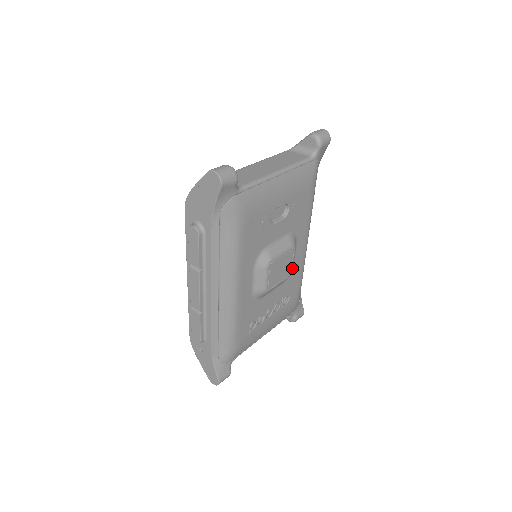
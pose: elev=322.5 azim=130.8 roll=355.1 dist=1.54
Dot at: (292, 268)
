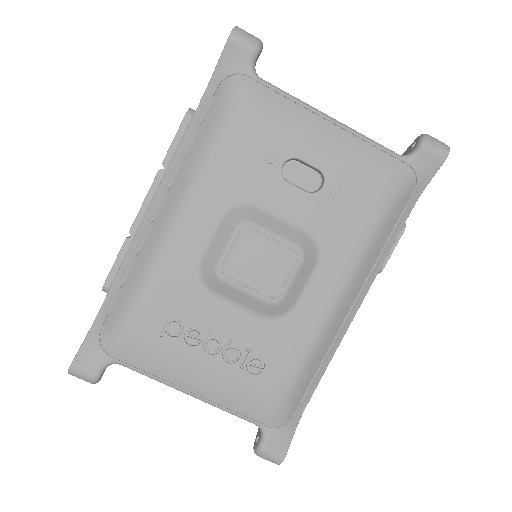
Dot at: (283, 292)
